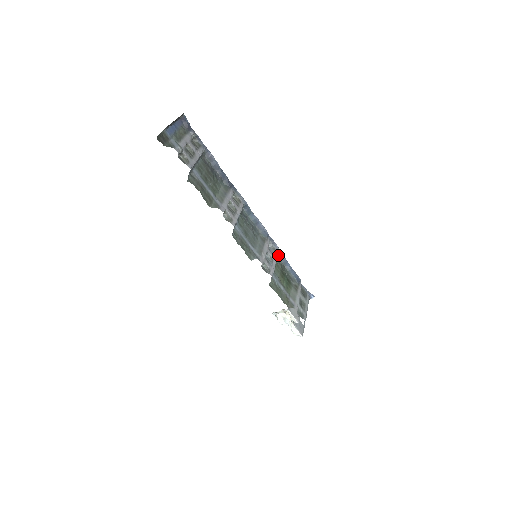
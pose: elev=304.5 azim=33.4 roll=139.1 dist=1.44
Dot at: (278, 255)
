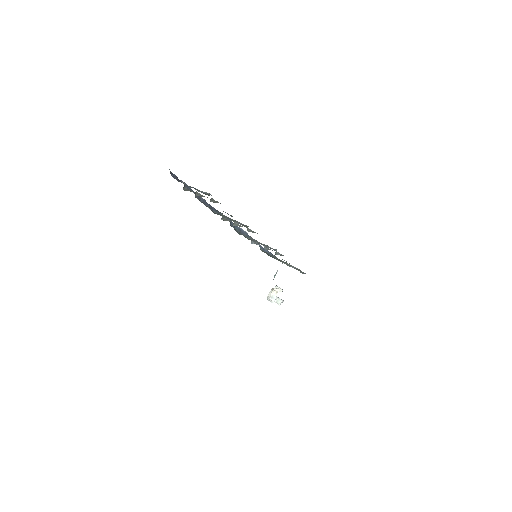
Dot at: (259, 246)
